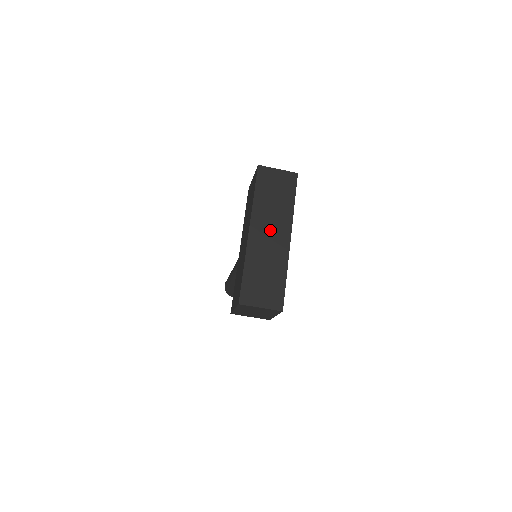
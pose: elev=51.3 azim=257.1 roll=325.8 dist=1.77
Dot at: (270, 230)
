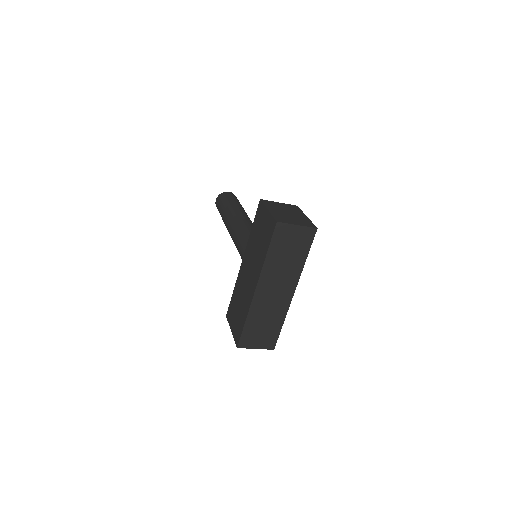
Dot at: (276, 287)
